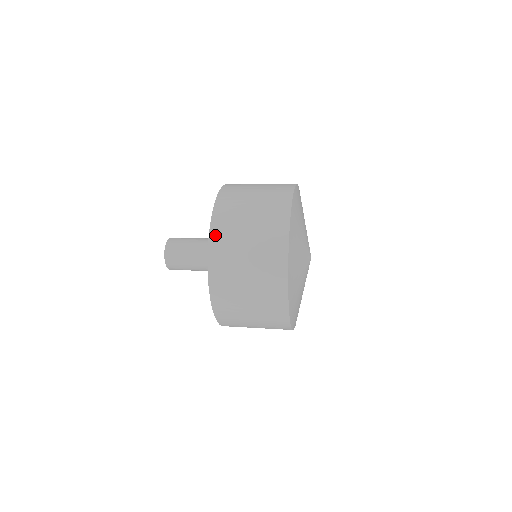
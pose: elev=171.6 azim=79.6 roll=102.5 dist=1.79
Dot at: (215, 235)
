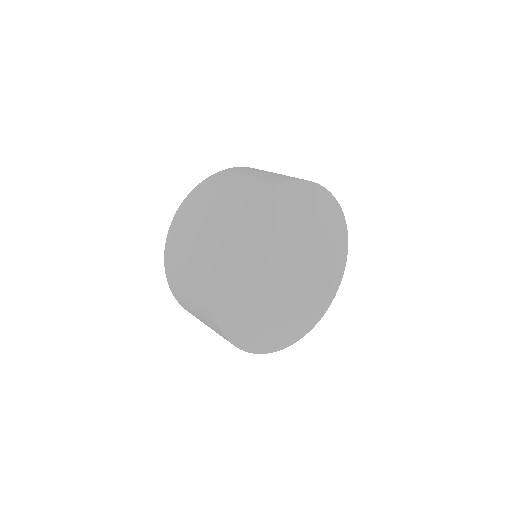
Dot at: (184, 308)
